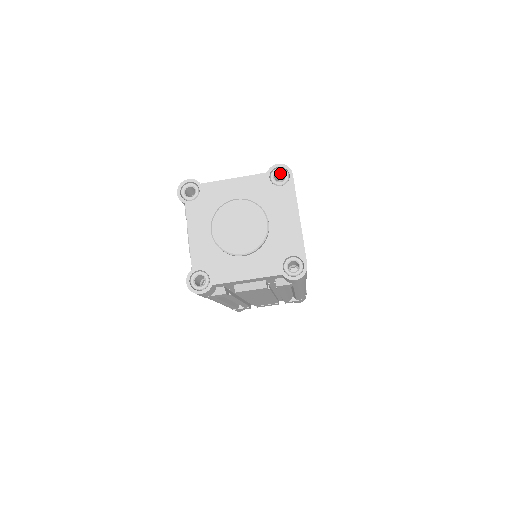
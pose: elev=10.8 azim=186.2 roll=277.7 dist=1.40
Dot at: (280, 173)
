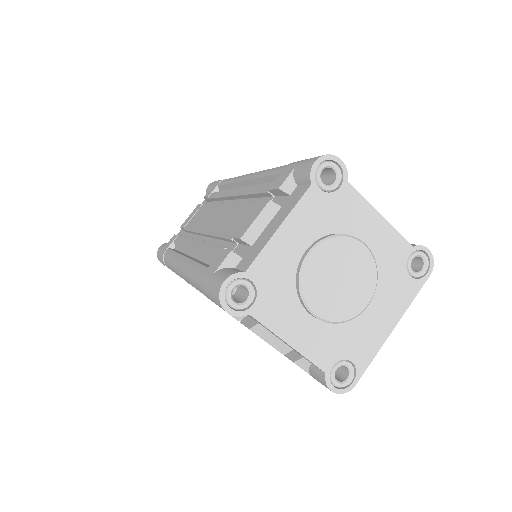
Dot at: (418, 258)
